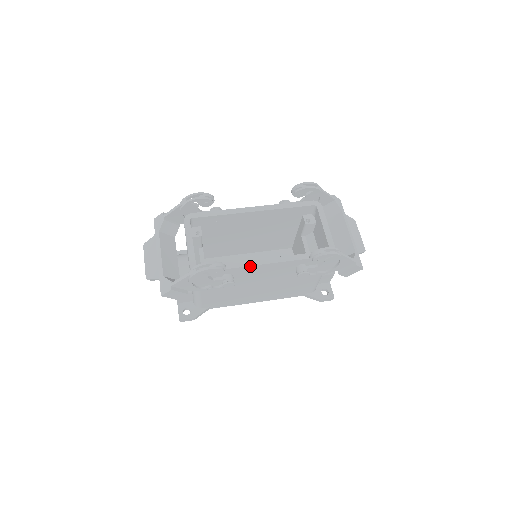
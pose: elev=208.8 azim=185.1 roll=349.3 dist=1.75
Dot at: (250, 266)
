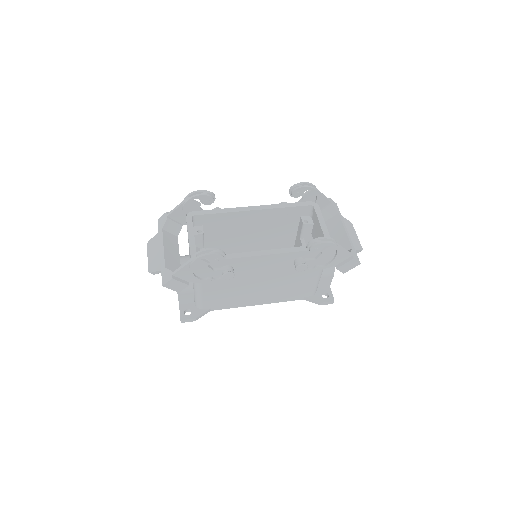
Dot at: (249, 257)
